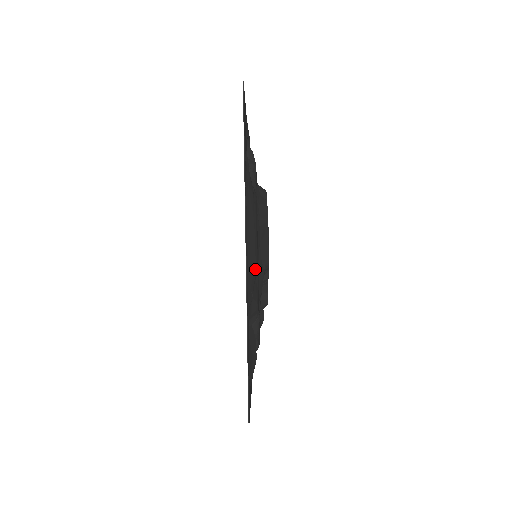
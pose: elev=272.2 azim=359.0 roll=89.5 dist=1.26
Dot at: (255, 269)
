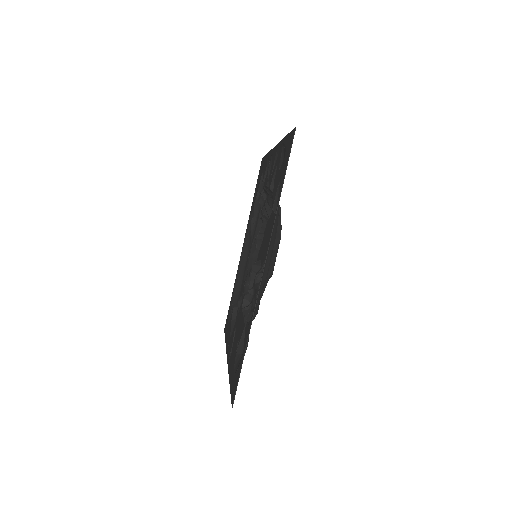
Dot at: (264, 284)
